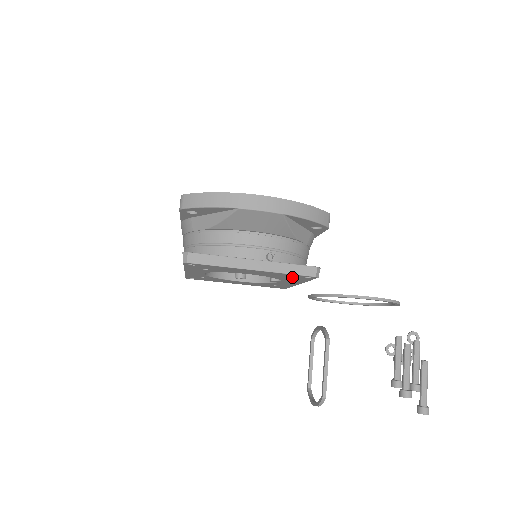
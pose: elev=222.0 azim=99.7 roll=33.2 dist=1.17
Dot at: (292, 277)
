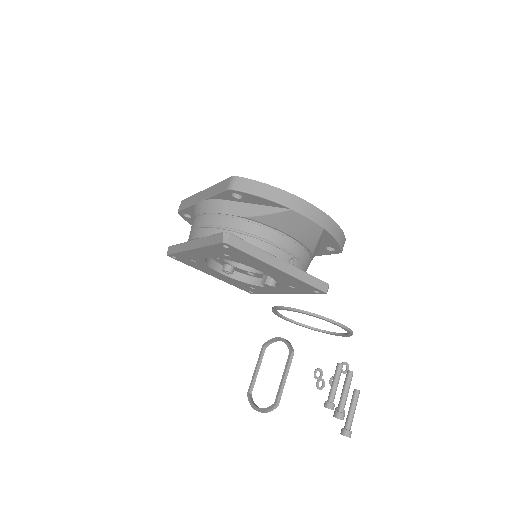
Dot at: (300, 287)
